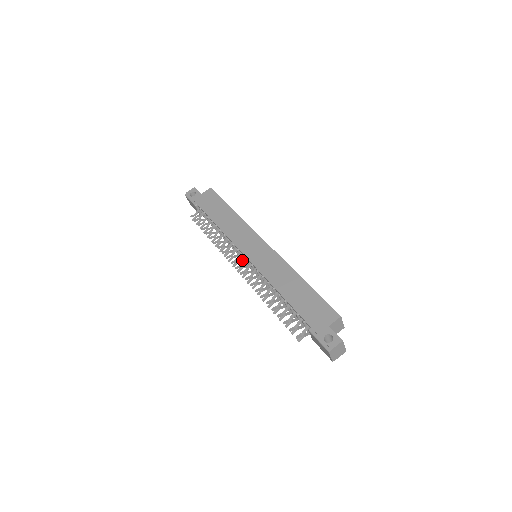
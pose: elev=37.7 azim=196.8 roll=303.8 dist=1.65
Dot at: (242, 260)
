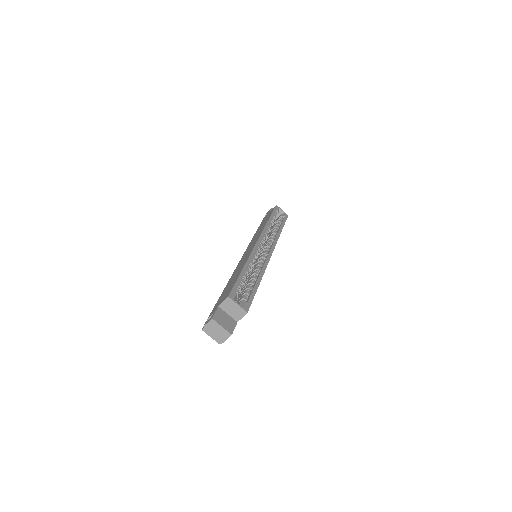
Dot at: occluded
